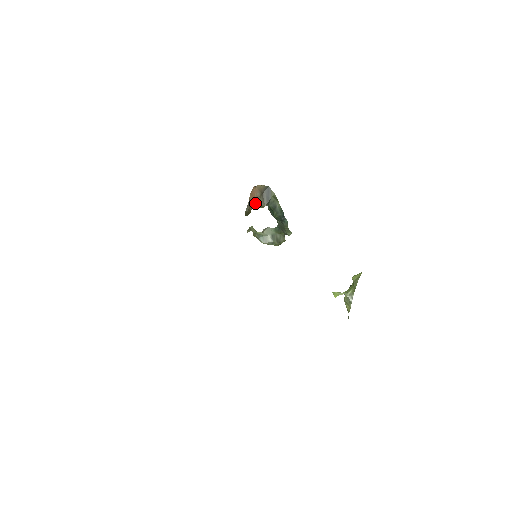
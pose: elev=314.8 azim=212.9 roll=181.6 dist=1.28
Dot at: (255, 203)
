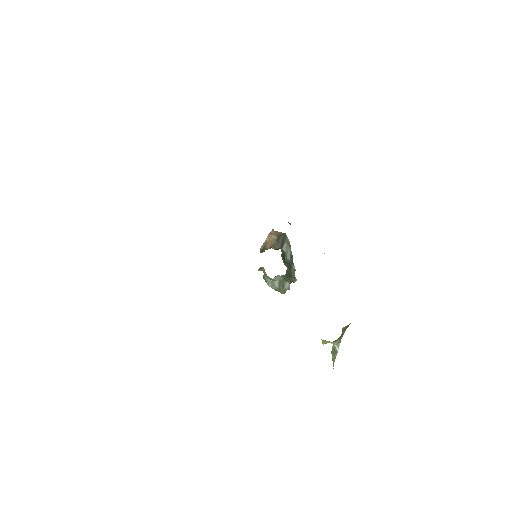
Dot at: (271, 244)
